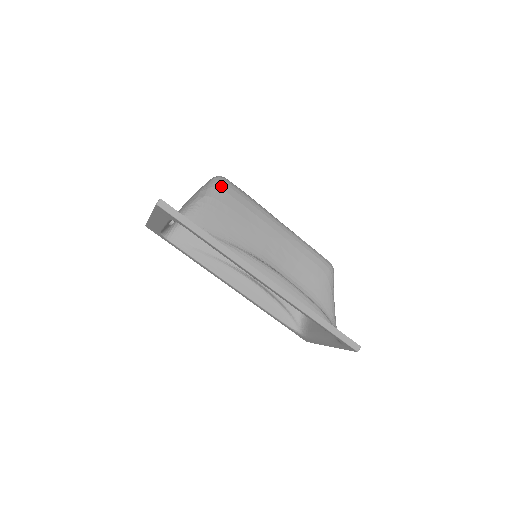
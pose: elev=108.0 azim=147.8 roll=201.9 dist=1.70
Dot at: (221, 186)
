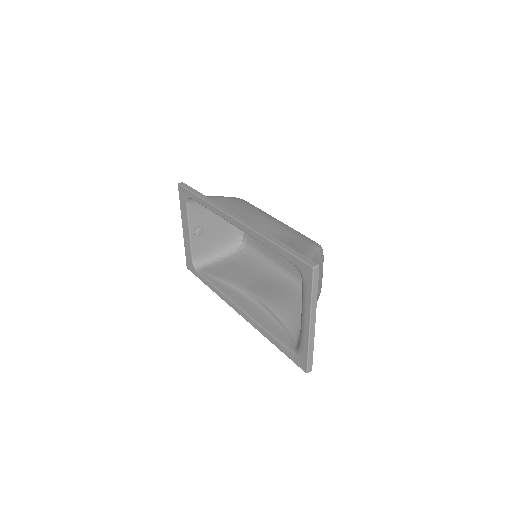
Dot at: occluded
